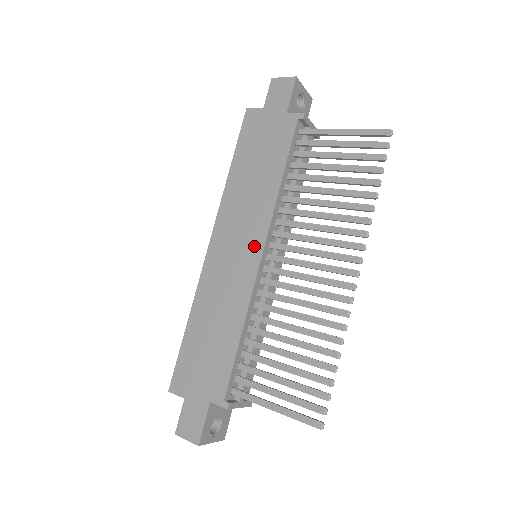
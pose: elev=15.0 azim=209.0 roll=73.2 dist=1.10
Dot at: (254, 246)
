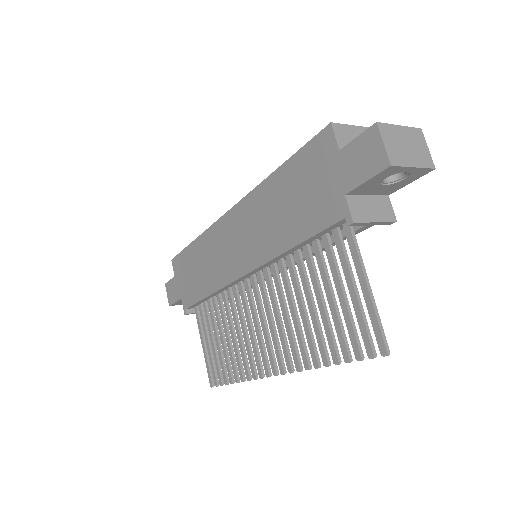
Dot at: (244, 262)
